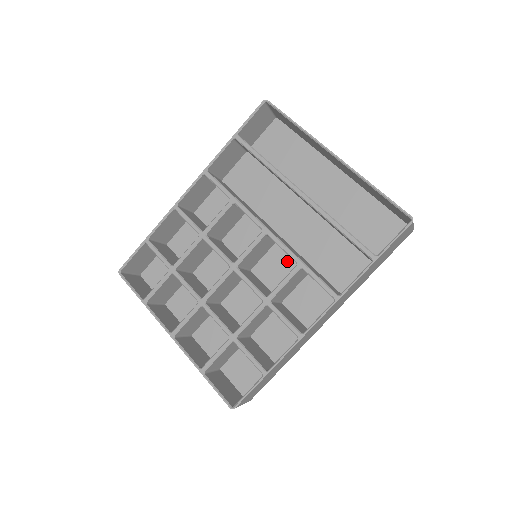
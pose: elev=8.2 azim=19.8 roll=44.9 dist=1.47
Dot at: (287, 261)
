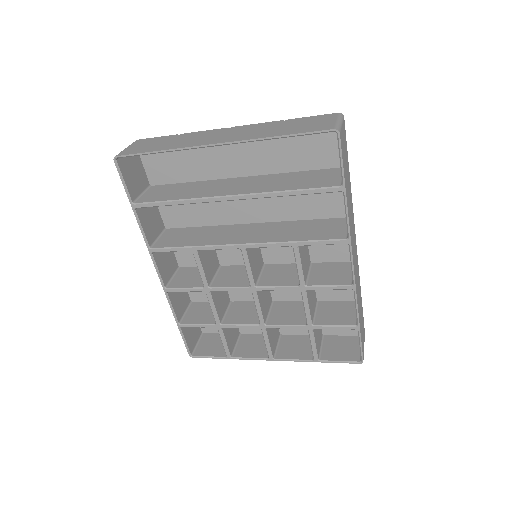
Dot at: occluded
